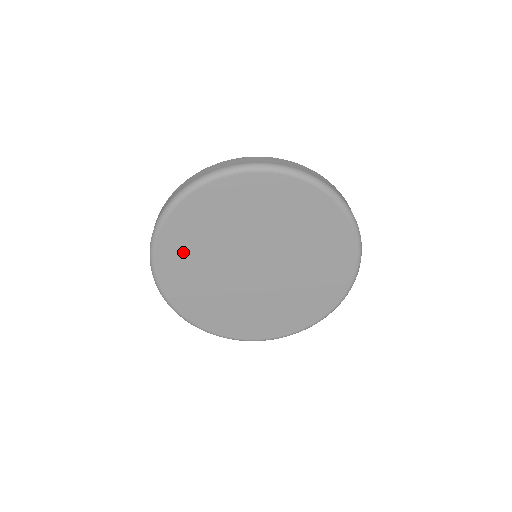
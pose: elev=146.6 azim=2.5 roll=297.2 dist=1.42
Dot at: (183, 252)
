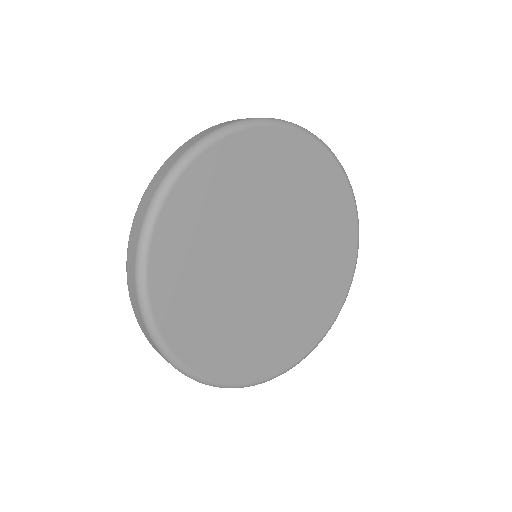
Dot at: (230, 178)
